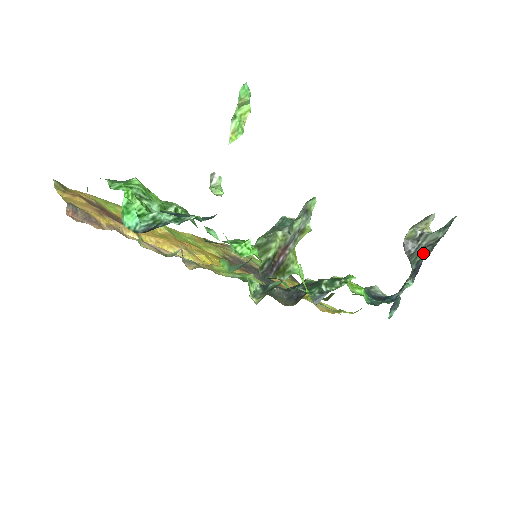
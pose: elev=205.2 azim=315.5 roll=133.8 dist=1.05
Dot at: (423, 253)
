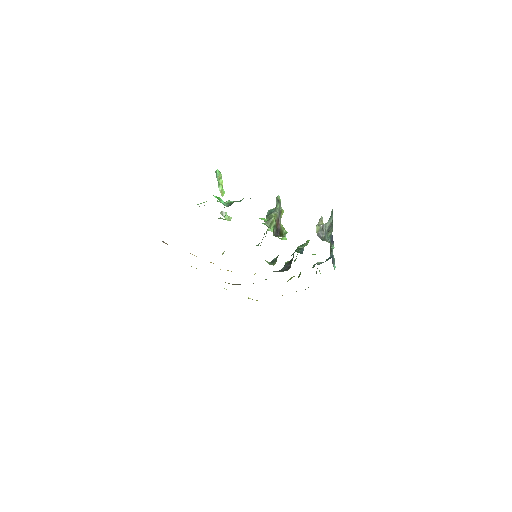
Dot at: (329, 231)
